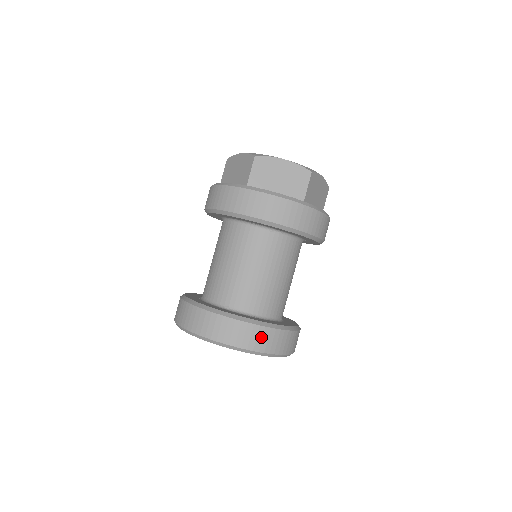
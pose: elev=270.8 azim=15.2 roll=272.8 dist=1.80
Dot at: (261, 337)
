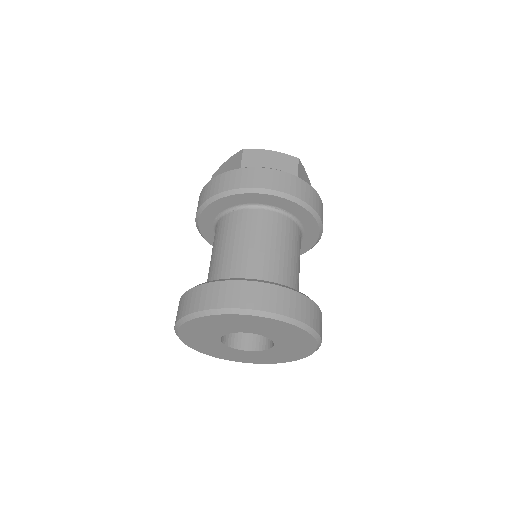
Dot at: (205, 295)
